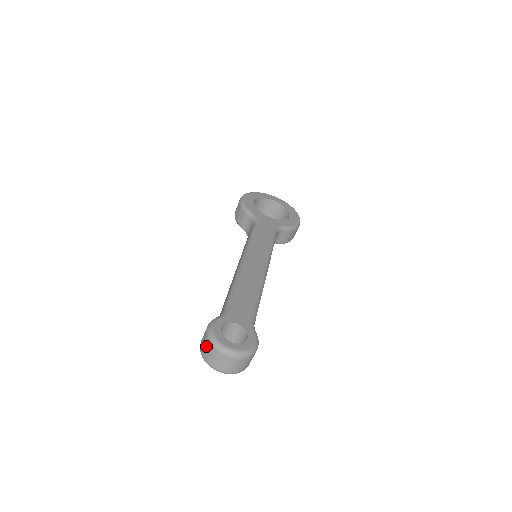
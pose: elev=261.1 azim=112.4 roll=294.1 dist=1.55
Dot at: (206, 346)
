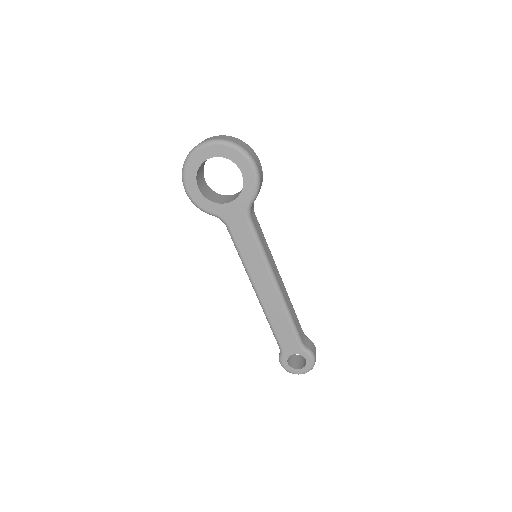
Dot at: occluded
